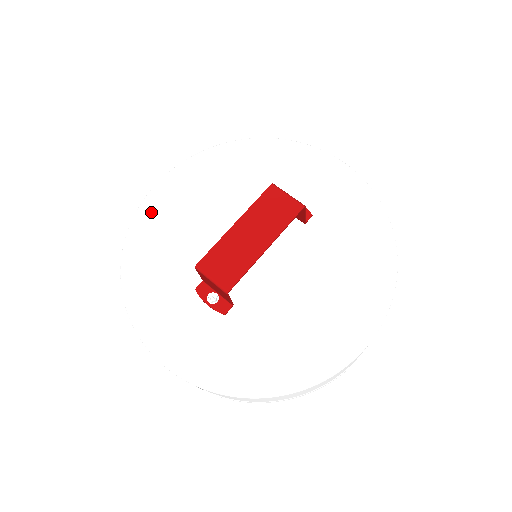
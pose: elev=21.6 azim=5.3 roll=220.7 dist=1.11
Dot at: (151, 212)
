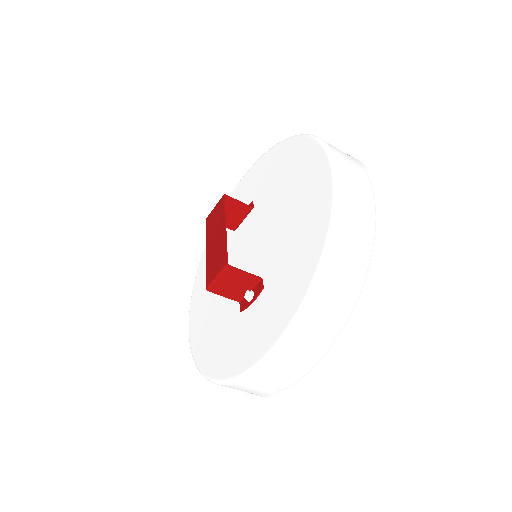
Dot at: (195, 336)
